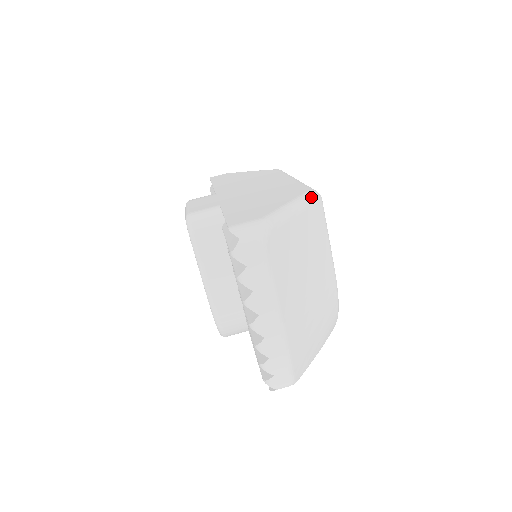
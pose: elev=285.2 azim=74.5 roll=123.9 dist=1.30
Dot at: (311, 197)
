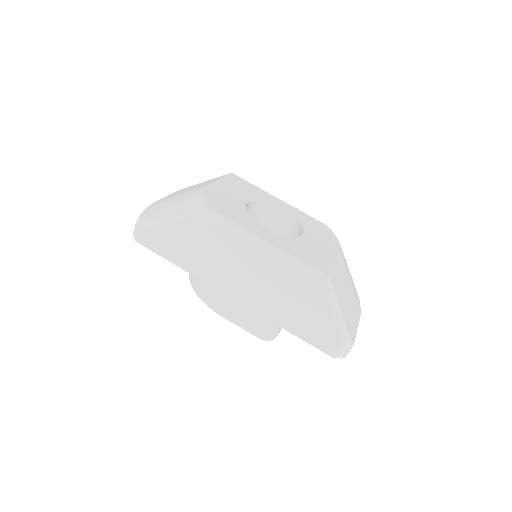
Dot at: (331, 291)
